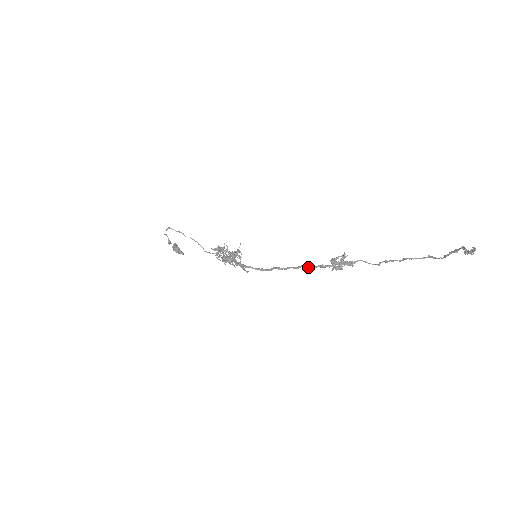
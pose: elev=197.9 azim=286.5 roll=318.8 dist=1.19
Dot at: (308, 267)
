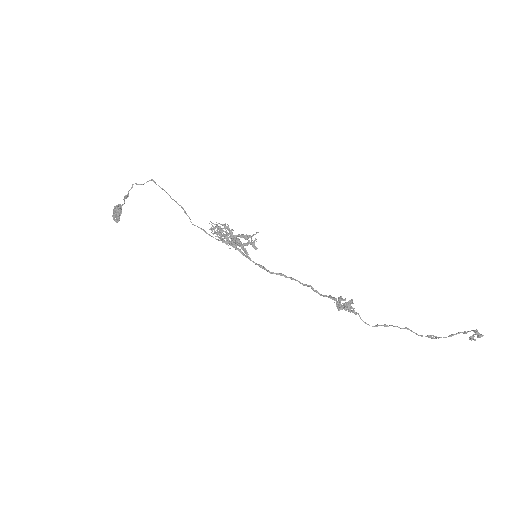
Dot at: (316, 290)
